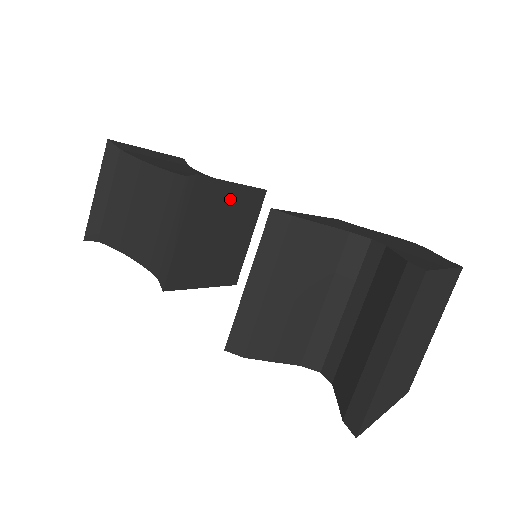
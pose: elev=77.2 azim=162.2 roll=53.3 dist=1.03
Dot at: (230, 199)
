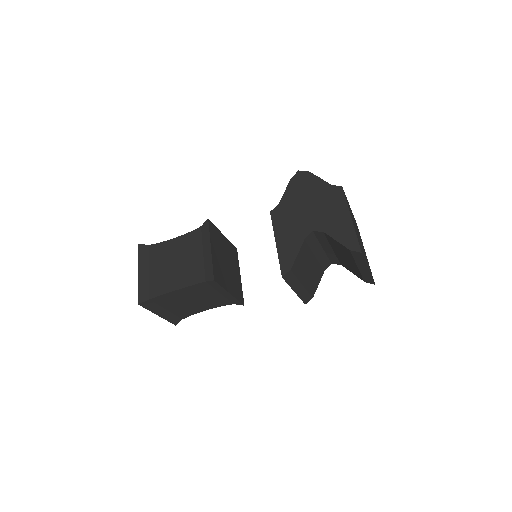
Dot at: (216, 253)
